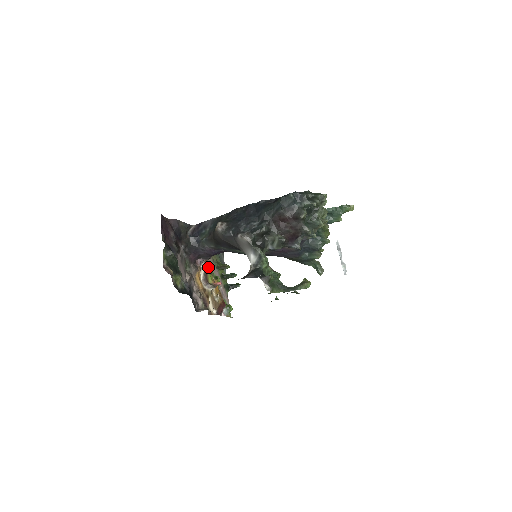
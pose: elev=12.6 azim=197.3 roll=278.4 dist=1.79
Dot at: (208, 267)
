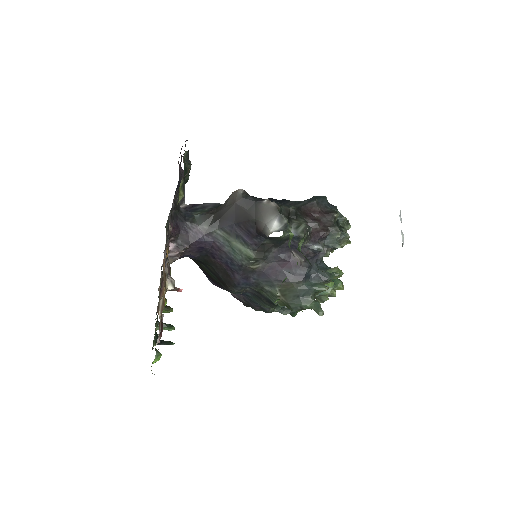
Dot at: occluded
